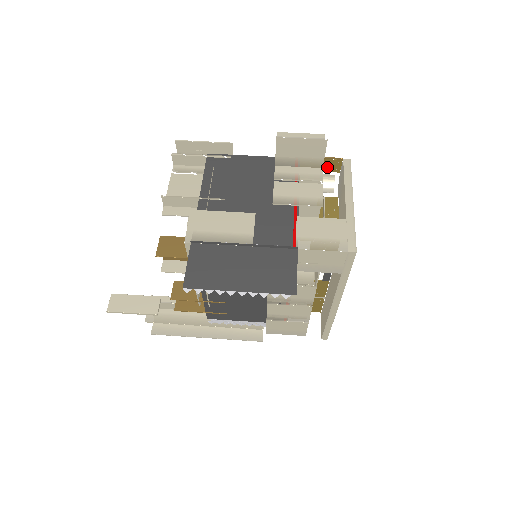
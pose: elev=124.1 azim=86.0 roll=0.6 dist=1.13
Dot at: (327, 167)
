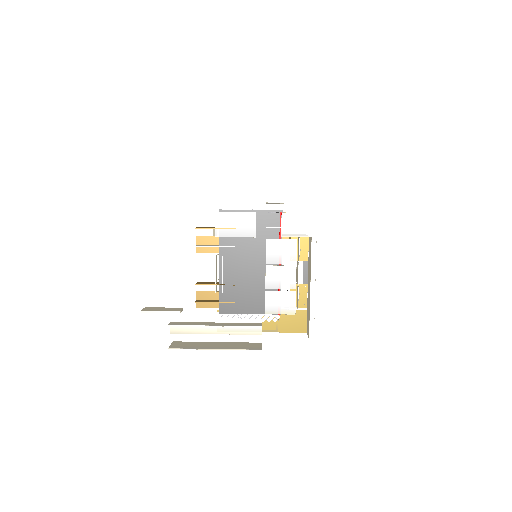
Dot at: occluded
